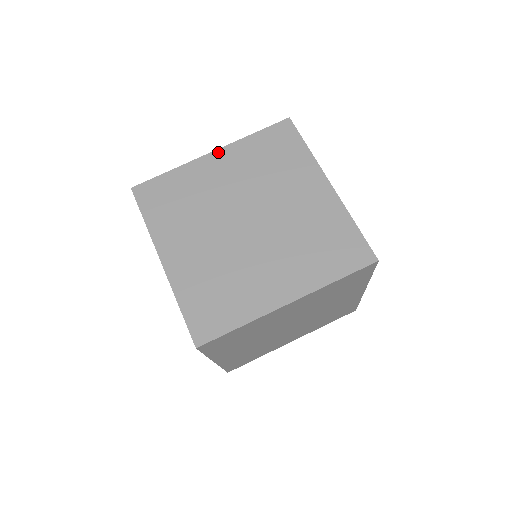
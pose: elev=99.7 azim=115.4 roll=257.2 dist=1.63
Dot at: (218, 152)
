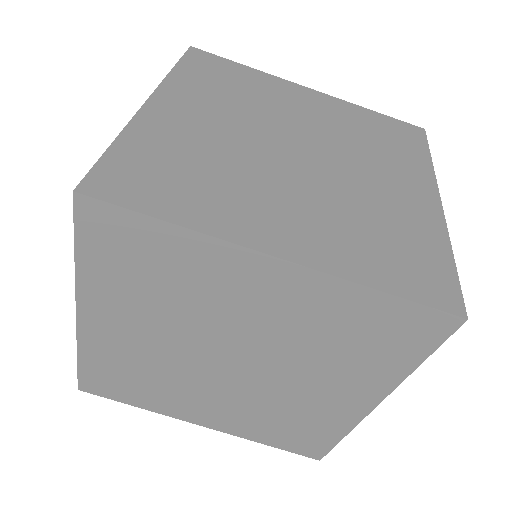
Dot at: (157, 97)
